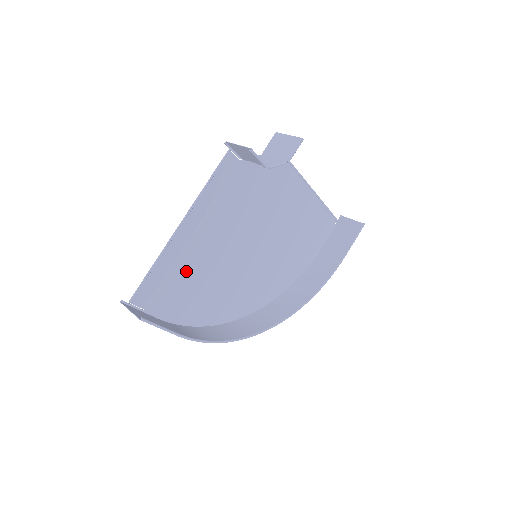
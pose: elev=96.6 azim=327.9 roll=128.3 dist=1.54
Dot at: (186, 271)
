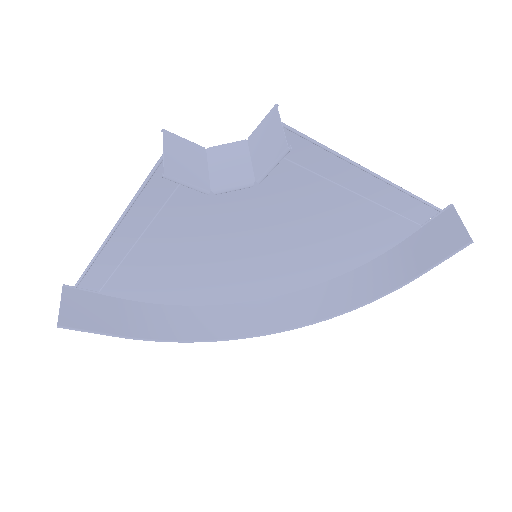
Dot at: (145, 264)
